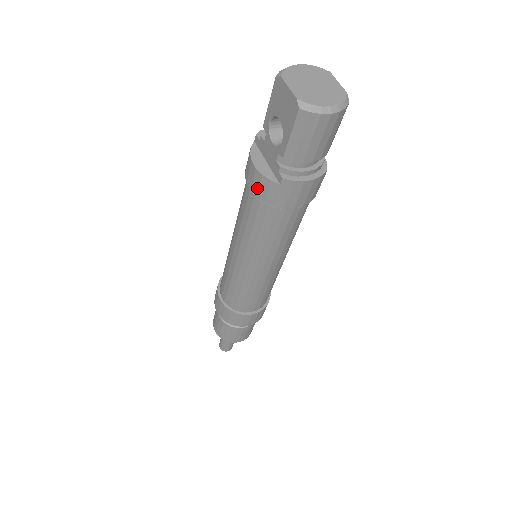
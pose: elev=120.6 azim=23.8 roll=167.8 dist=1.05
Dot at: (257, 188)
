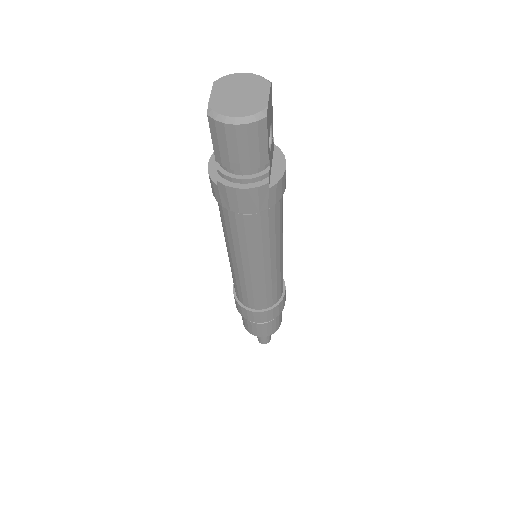
Dot at: (211, 186)
